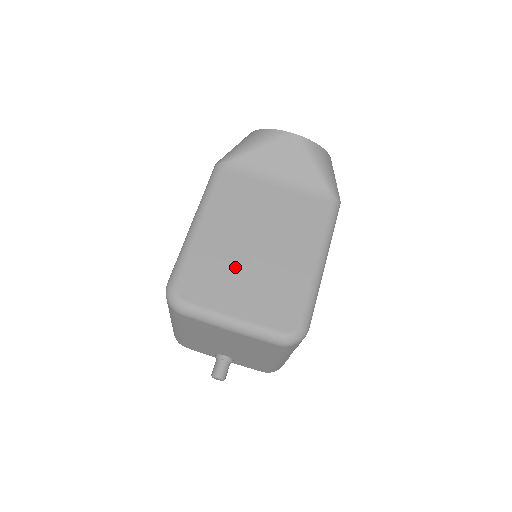
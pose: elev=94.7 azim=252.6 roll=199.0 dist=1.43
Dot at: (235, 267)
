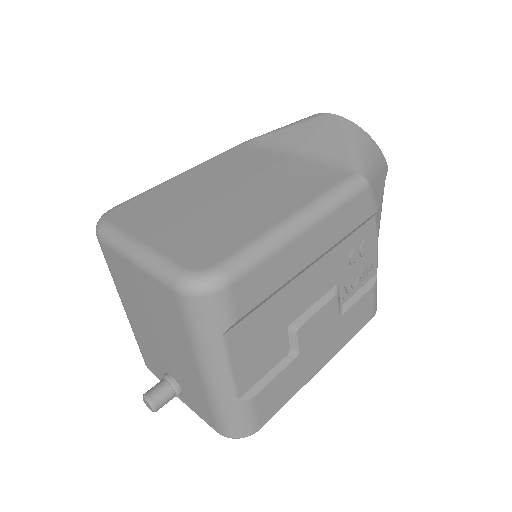
Dot at: (184, 205)
